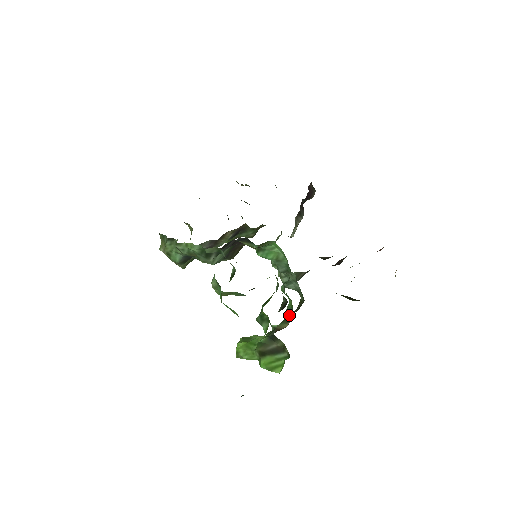
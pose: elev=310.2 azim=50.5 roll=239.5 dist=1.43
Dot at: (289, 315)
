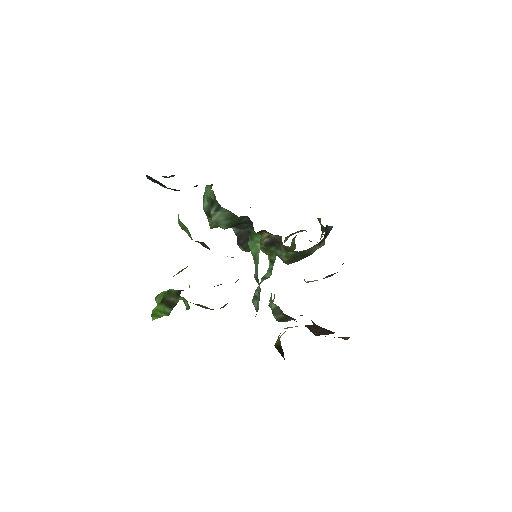
Dot at: occluded
